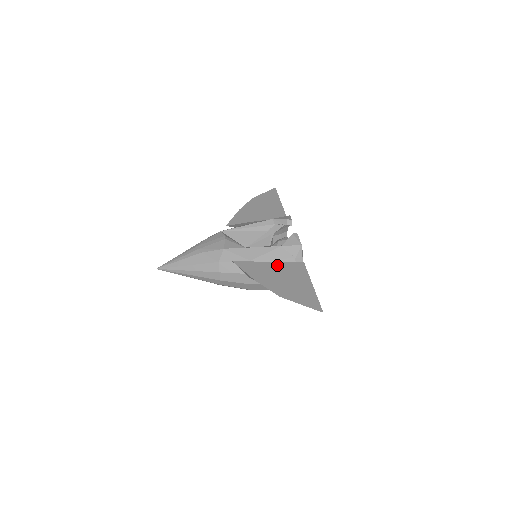
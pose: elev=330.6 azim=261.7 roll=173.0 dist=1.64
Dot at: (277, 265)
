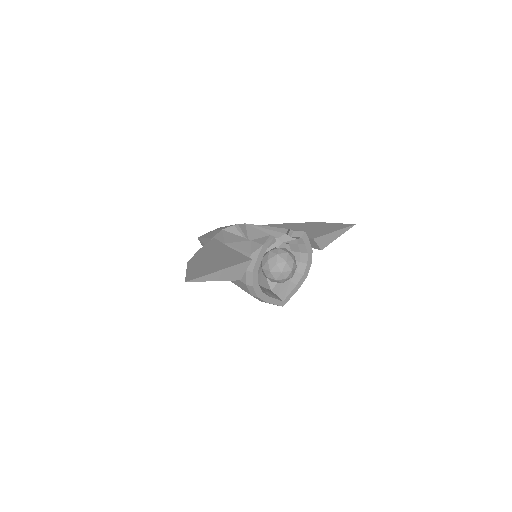
Dot at: (231, 252)
